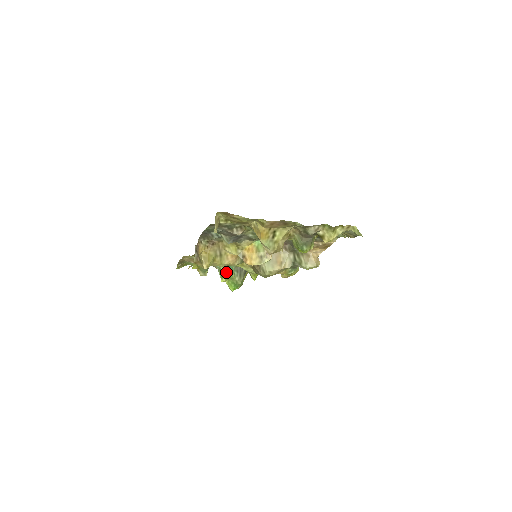
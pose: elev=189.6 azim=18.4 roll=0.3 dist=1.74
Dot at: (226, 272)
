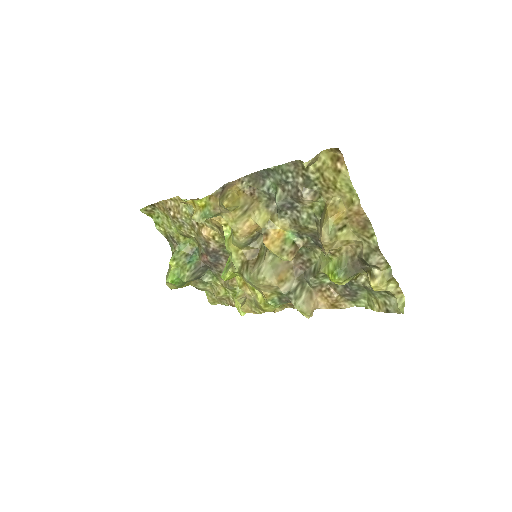
Dot at: (183, 259)
